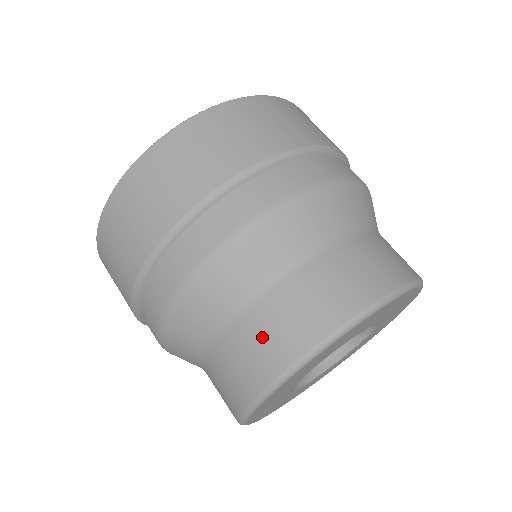
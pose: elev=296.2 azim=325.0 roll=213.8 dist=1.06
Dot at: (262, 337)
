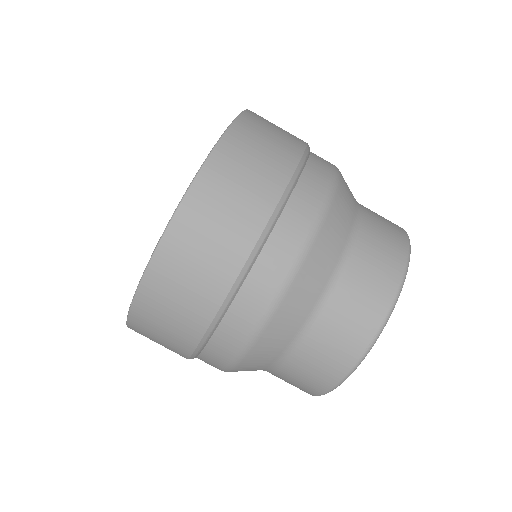
Dot at: (294, 381)
